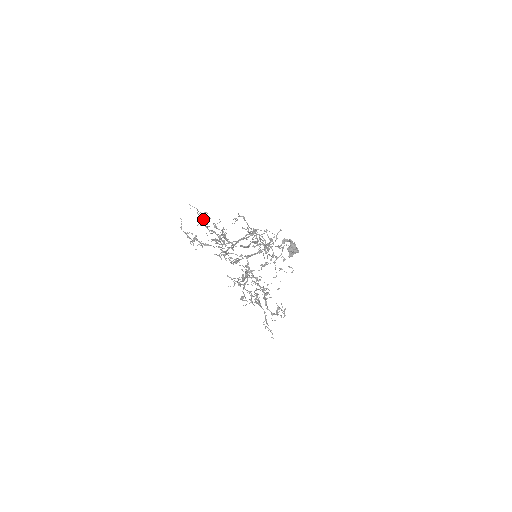
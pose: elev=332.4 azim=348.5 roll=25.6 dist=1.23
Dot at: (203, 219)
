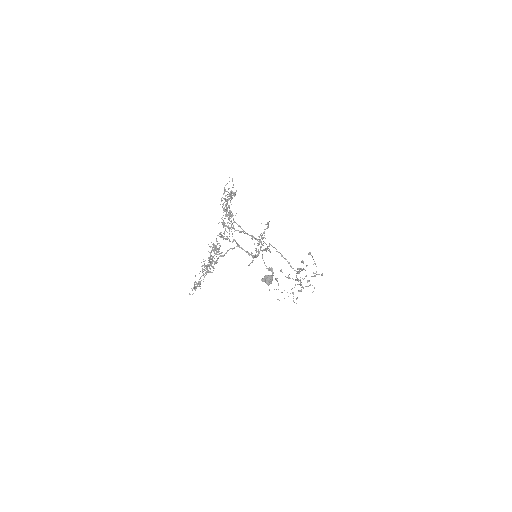
Dot at: (230, 194)
